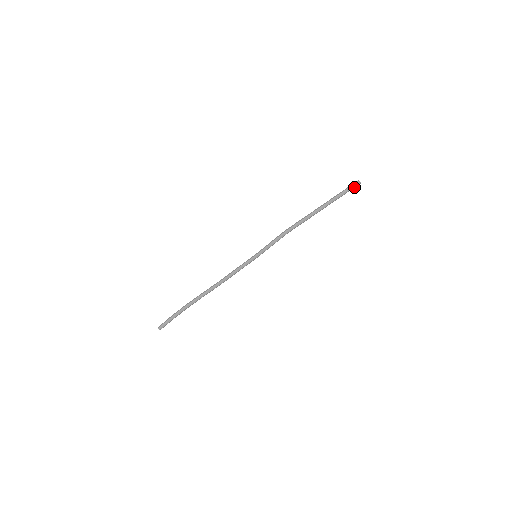
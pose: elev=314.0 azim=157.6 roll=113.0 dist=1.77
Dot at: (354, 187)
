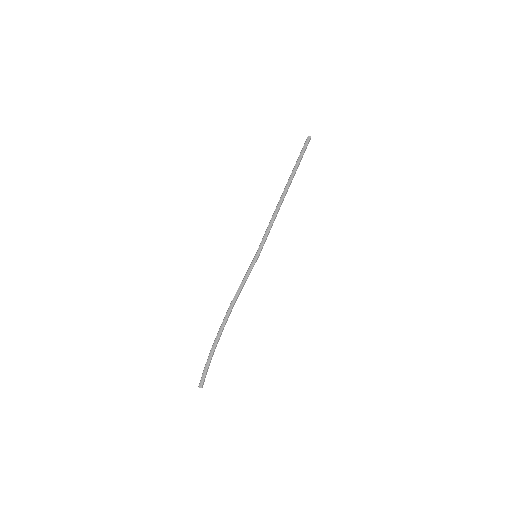
Dot at: occluded
